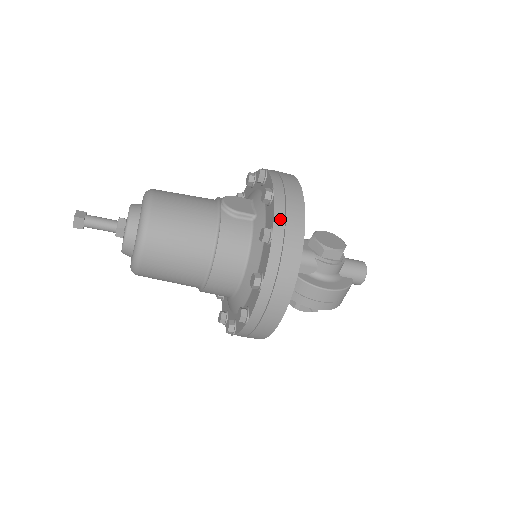
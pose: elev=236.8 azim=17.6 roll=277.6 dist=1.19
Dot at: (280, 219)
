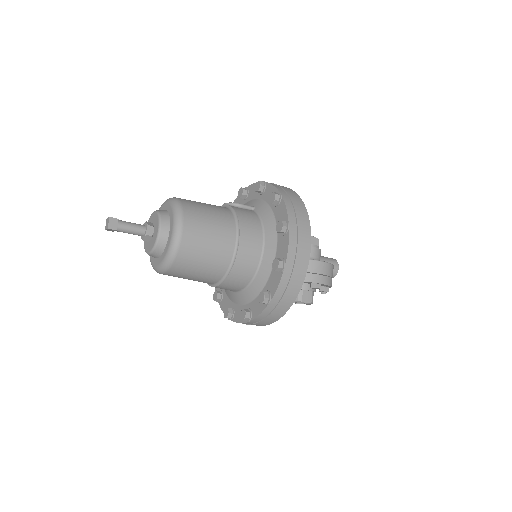
Dot at: (280, 189)
